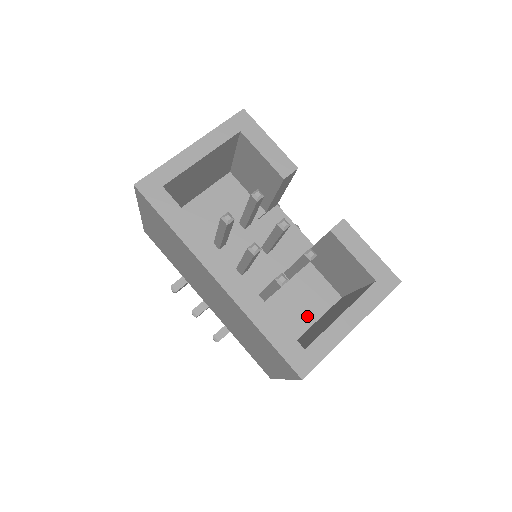
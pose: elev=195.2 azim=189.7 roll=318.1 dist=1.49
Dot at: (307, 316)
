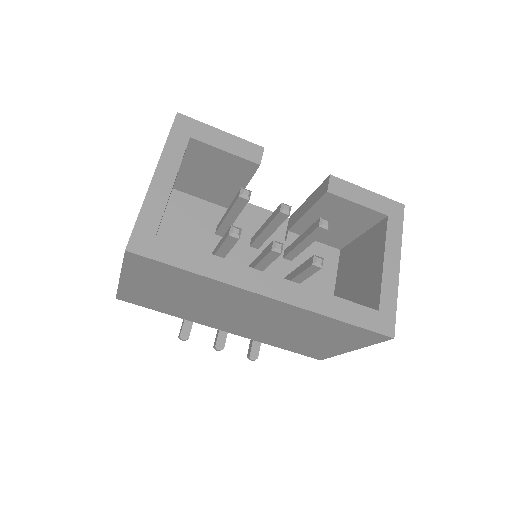
Dot at: (325, 284)
